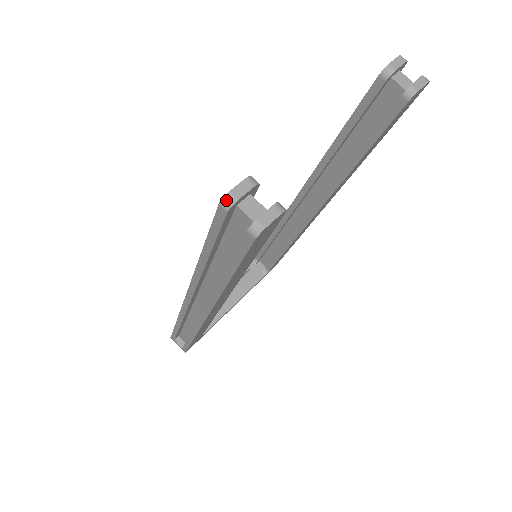
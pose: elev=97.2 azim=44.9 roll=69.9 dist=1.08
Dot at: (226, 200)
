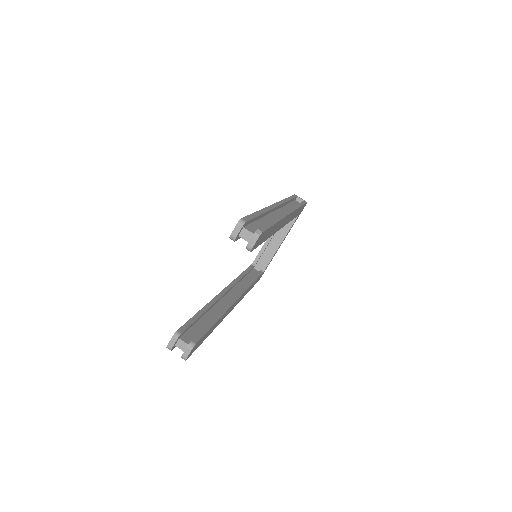
Dot at: (168, 348)
